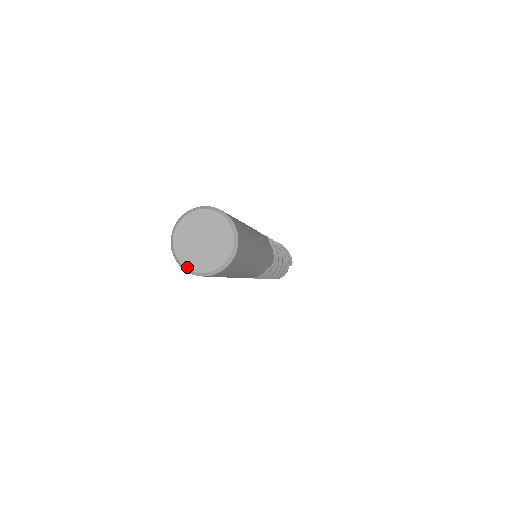
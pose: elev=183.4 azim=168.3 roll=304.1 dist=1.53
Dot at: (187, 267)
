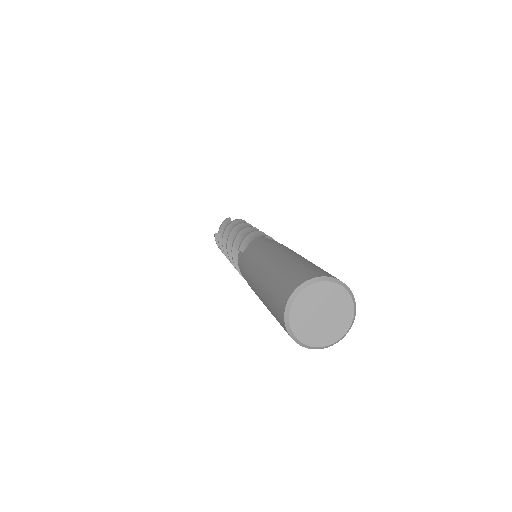
Dot at: (294, 332)
